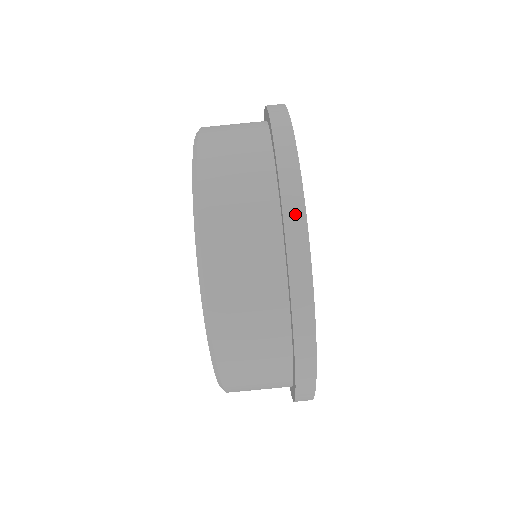
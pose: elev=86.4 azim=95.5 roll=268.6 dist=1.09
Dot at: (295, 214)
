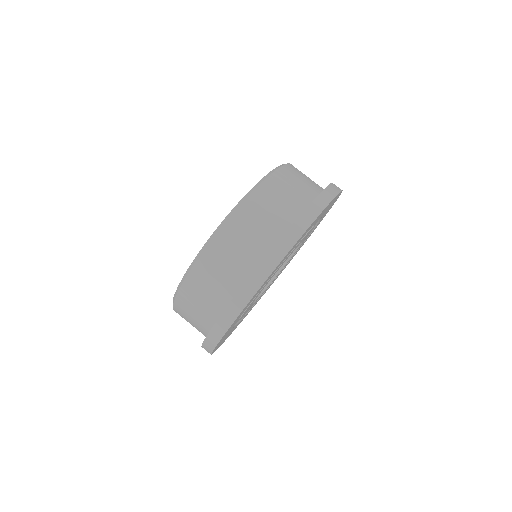
Dot at: (230, 316)
